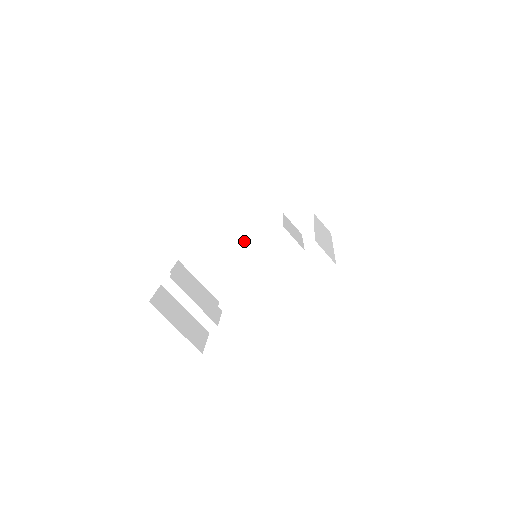
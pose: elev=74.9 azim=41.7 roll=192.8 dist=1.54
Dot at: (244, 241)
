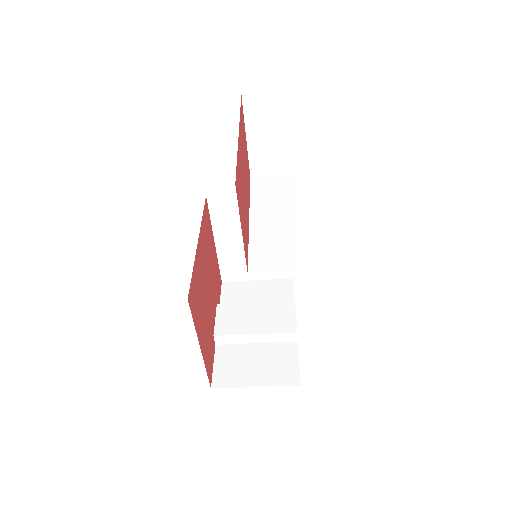
Dot at: occluded
